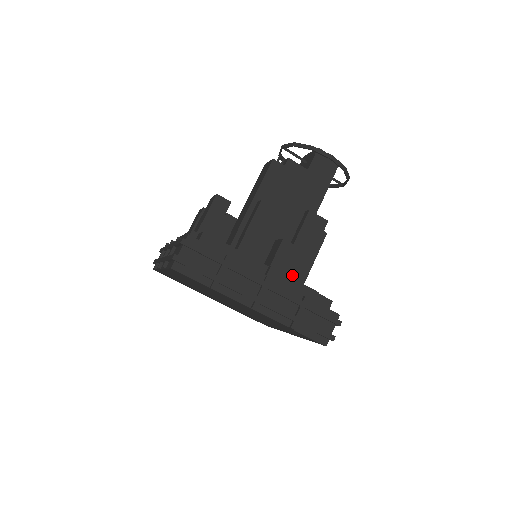
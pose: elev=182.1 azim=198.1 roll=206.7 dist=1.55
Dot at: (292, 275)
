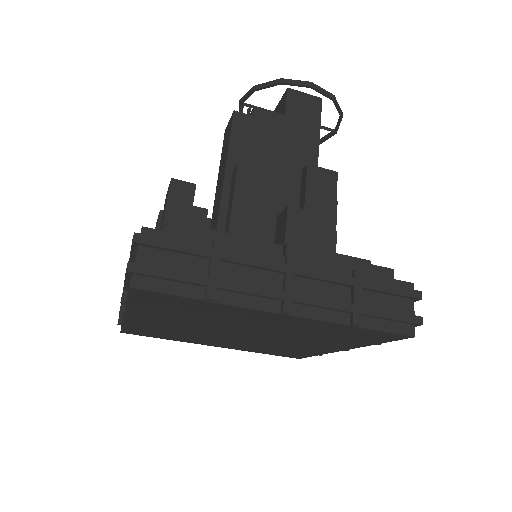
Dot at: occluded
